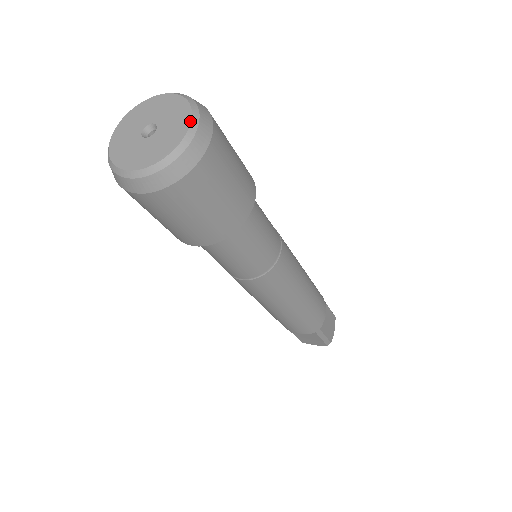
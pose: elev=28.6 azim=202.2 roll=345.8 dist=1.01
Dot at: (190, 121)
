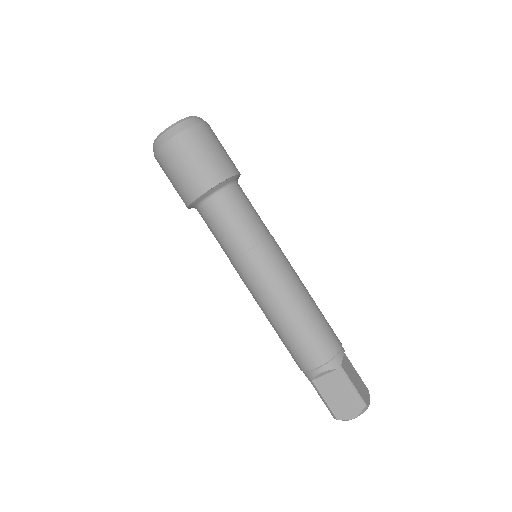
Dot at: occluded
